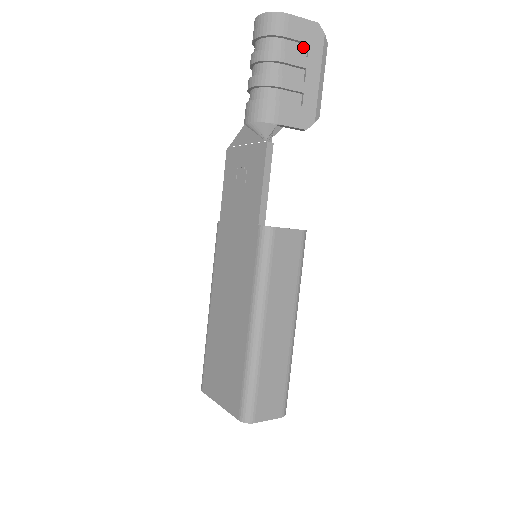
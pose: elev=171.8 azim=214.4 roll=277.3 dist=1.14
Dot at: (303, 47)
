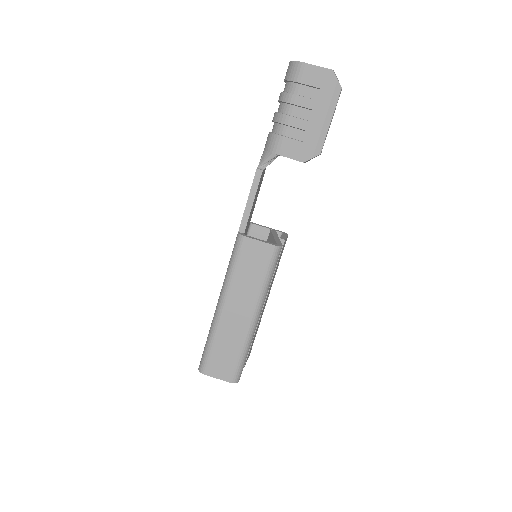
Dot at: (316, 91)
